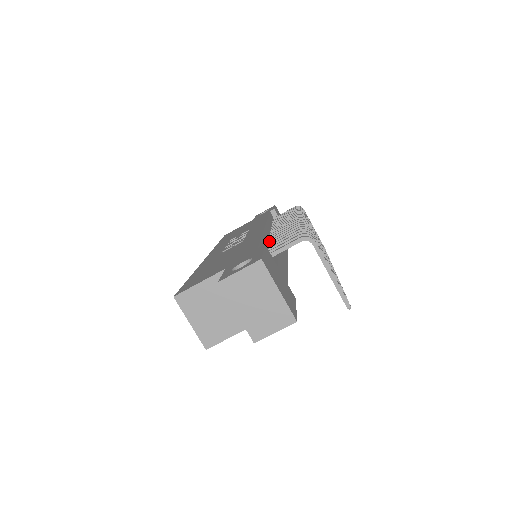
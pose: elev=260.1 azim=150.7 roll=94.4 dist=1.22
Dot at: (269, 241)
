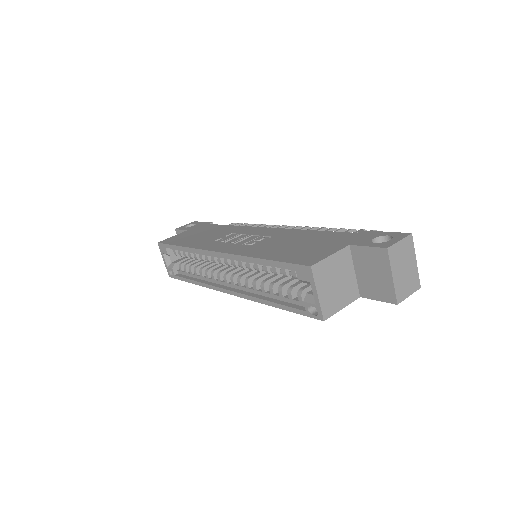
Dot at: occluded
